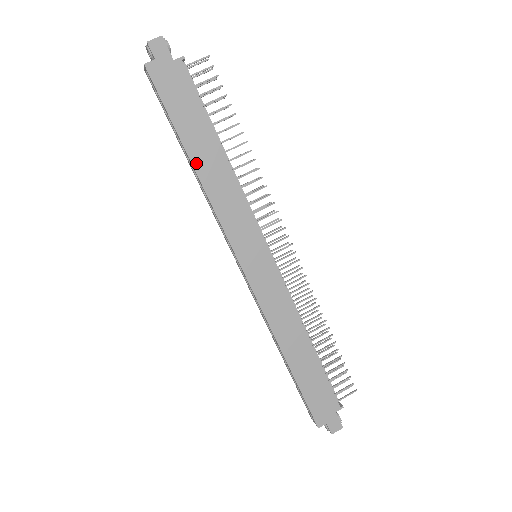
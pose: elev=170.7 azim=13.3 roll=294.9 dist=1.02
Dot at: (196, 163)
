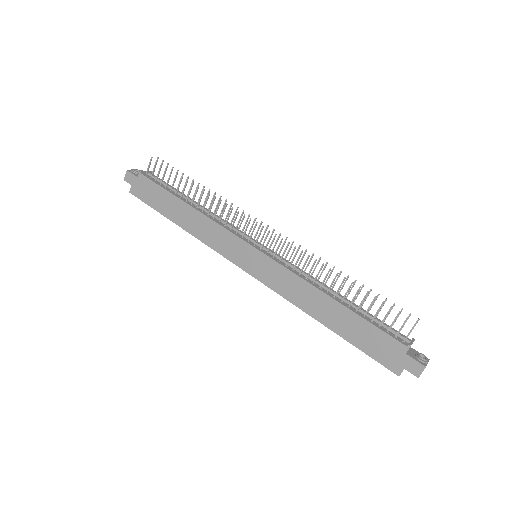
Dot at: (181, 224)
